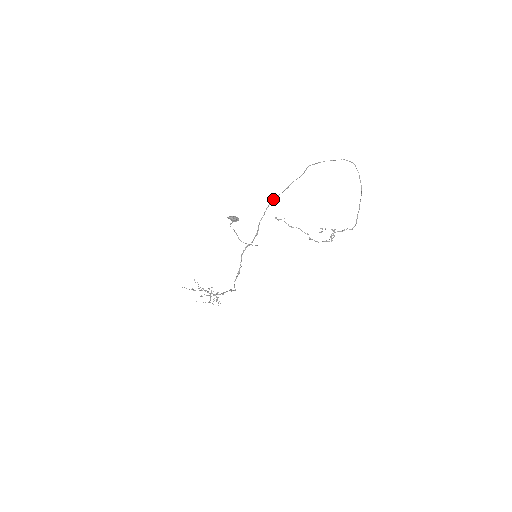
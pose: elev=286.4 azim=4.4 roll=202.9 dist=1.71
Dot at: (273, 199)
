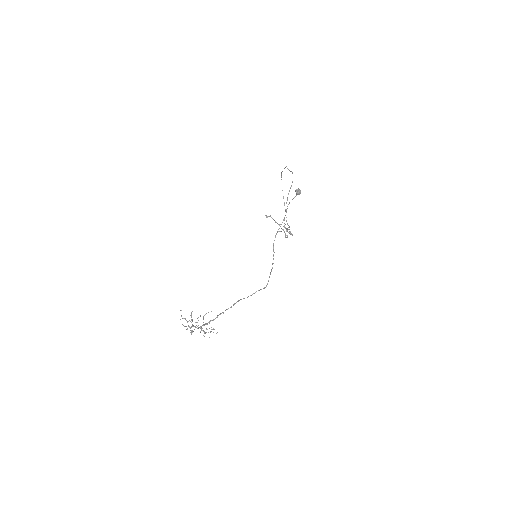
Dot at: (291, 186)
